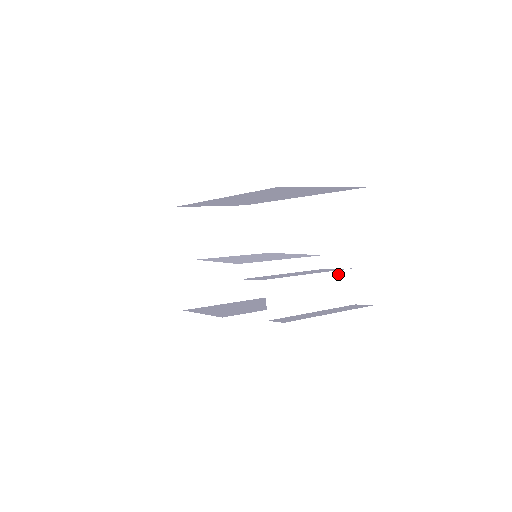
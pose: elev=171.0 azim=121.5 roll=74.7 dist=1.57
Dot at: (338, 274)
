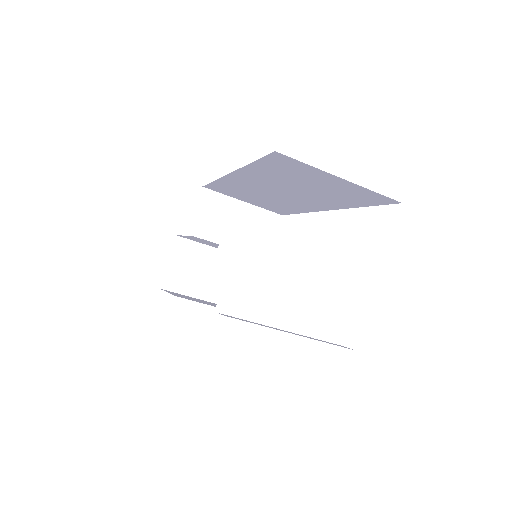
Dot at: (330, 299)
